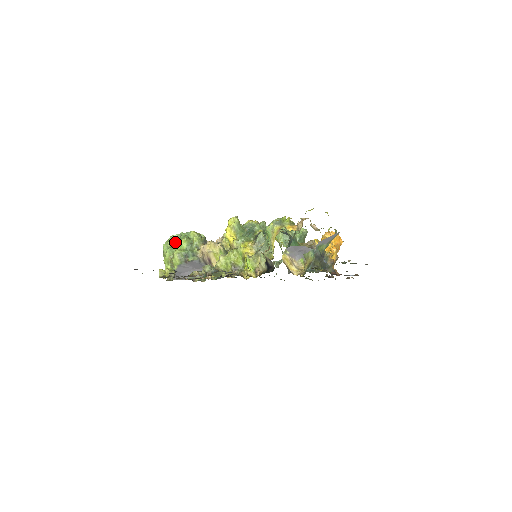
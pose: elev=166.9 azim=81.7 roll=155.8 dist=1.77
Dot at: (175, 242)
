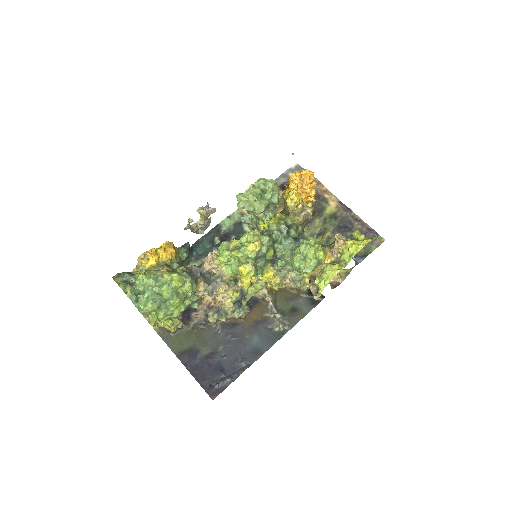
Dot at: (160, 305)
